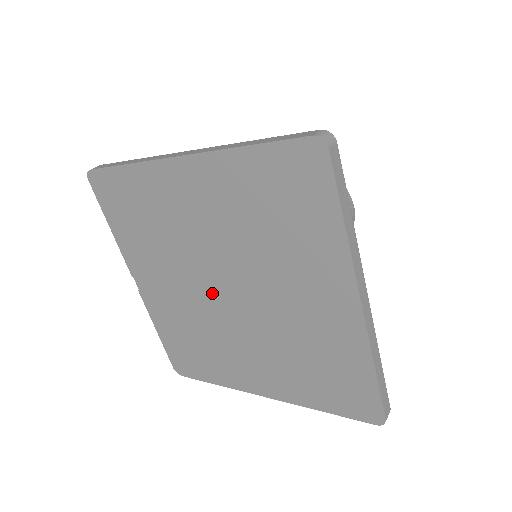
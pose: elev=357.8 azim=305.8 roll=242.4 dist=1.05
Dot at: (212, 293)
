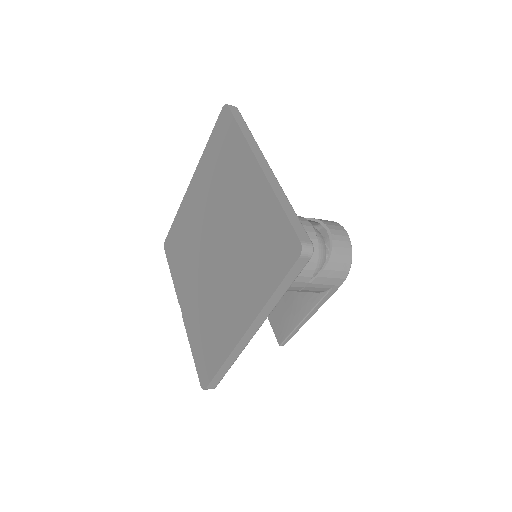
Dot at: (209, 259)
